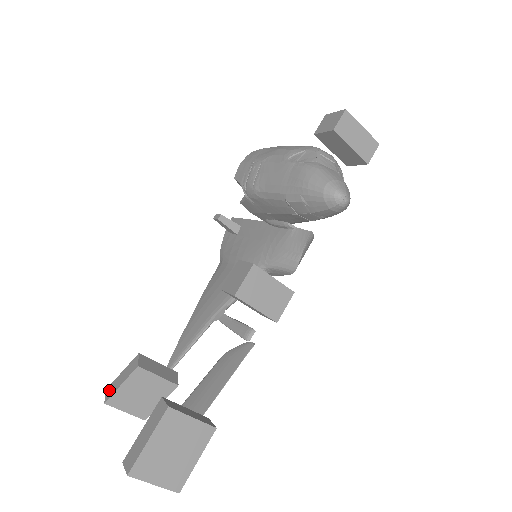
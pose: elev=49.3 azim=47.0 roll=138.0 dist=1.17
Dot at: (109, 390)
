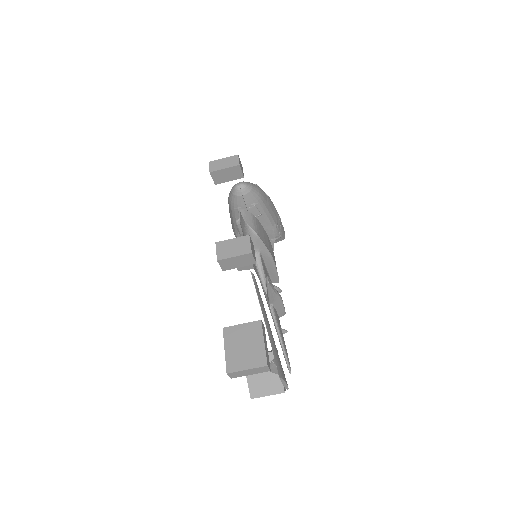
Dot at: occluded
